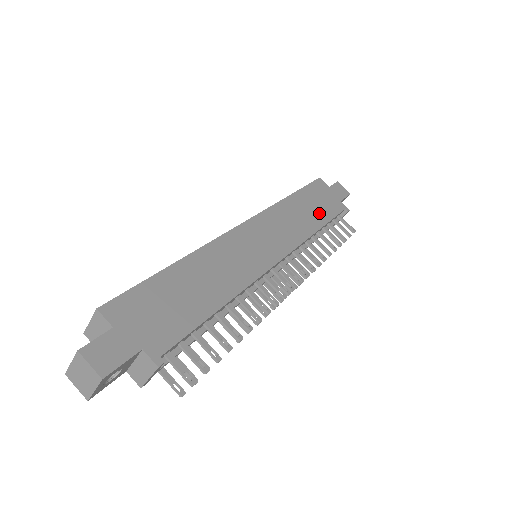
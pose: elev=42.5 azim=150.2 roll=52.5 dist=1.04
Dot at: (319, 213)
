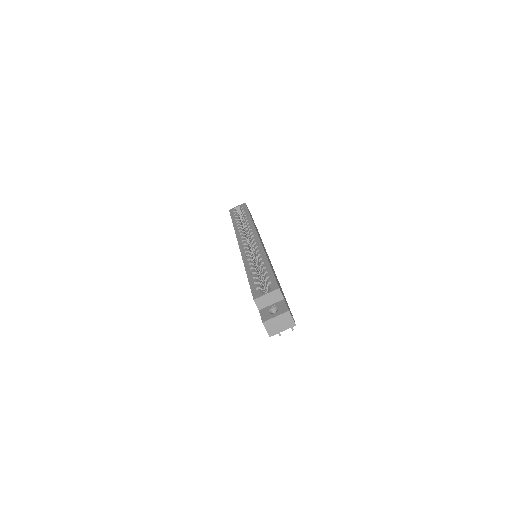
Dot at: (257, 230)
